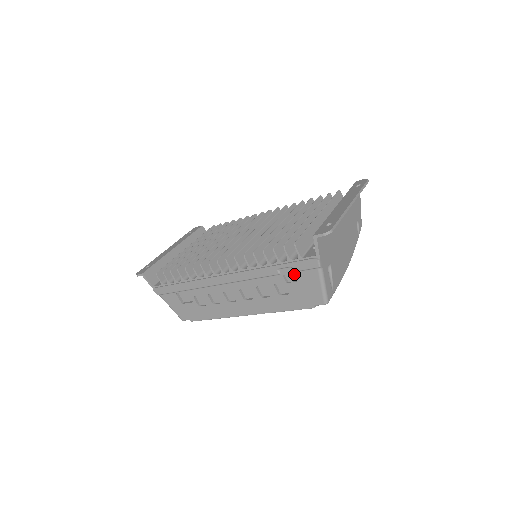
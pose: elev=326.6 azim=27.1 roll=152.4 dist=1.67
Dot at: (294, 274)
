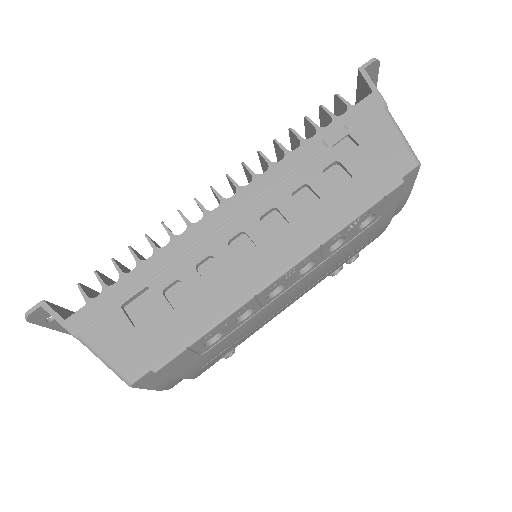
Dot at: (350, 135)
